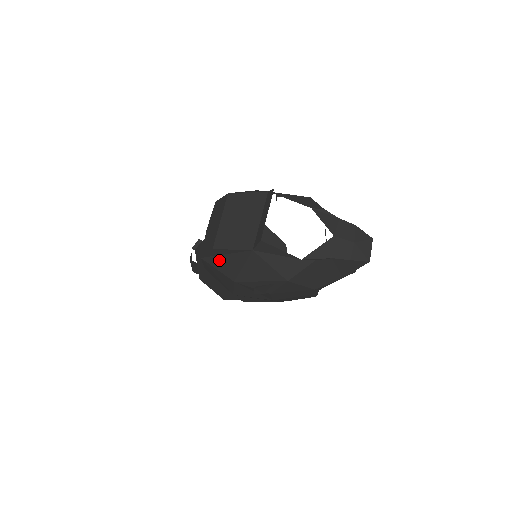
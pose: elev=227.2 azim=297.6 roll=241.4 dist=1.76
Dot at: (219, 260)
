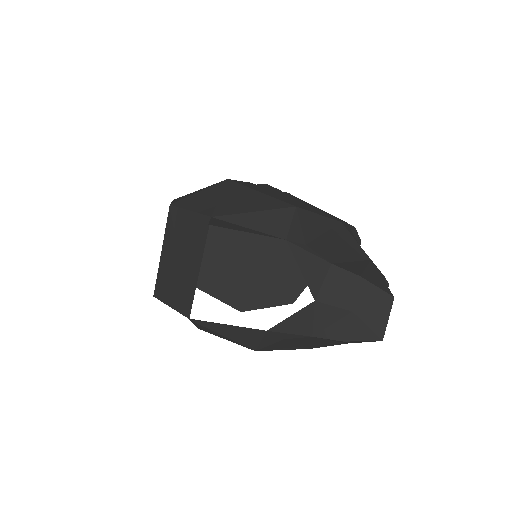
Dot at: occluded
